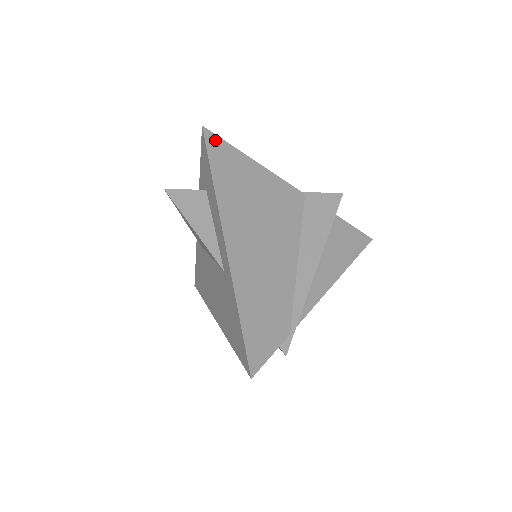
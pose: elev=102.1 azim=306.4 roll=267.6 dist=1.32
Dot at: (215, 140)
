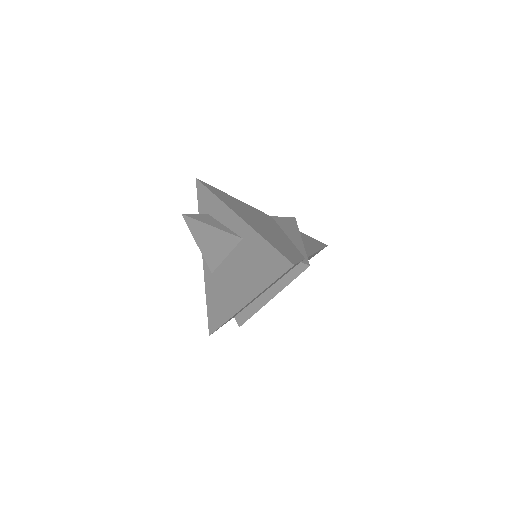
Dot at: (206, 184)
